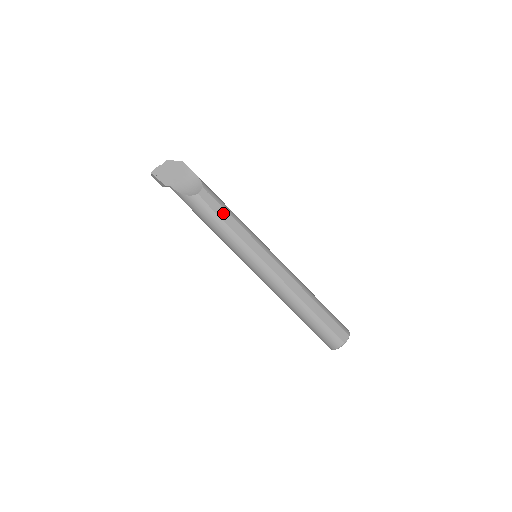
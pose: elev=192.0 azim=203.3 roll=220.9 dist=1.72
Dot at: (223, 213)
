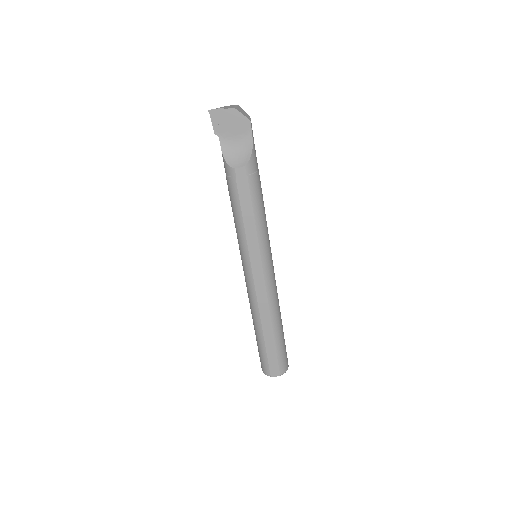
Dot at: (247, 203)
